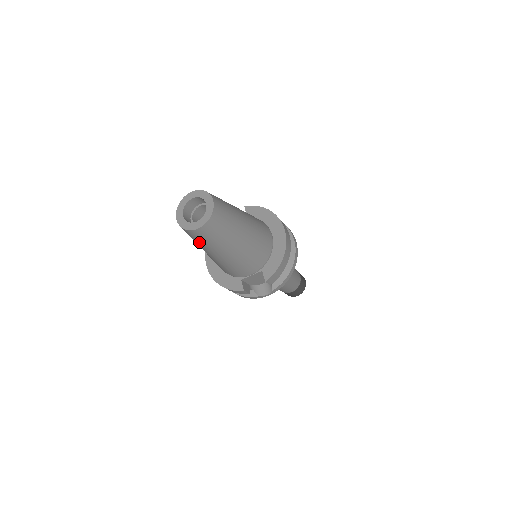
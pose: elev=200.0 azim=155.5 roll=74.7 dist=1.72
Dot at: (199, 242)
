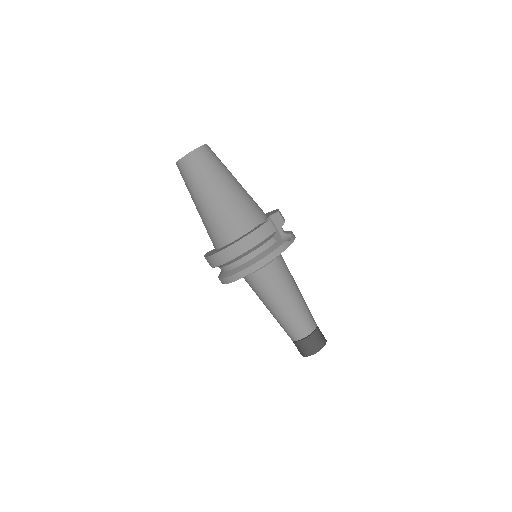
Dot at: (208, 167)
